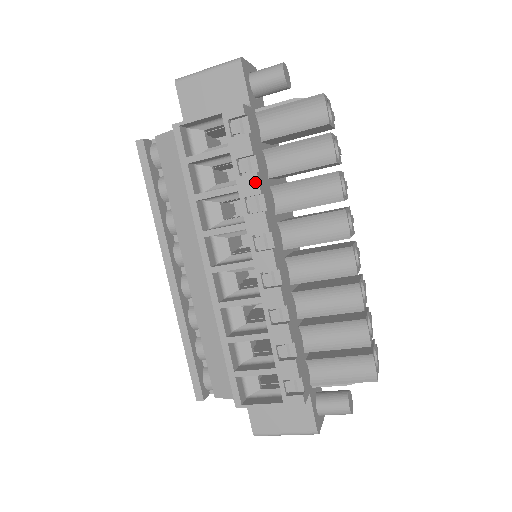
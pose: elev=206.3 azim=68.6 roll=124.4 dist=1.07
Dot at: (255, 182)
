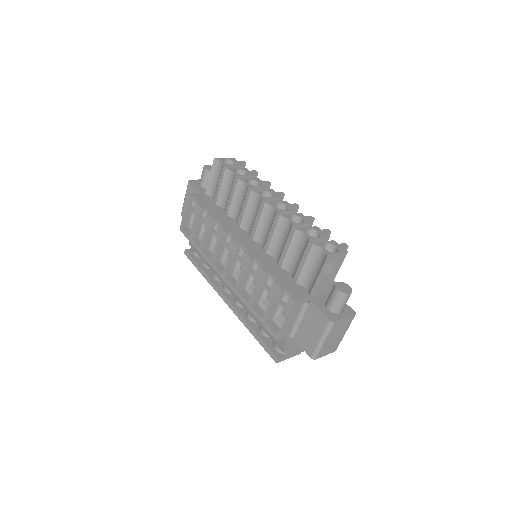
Dot at: (208, 218)
